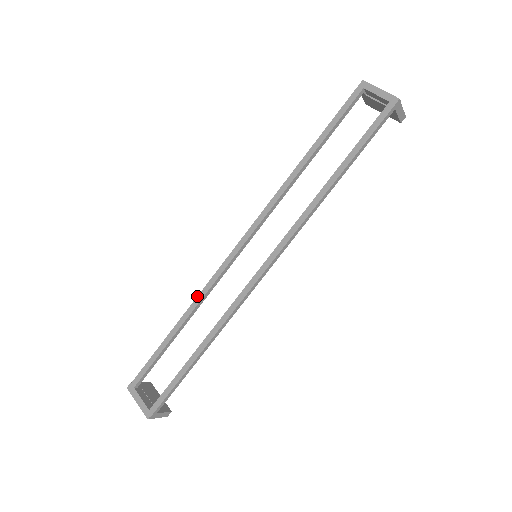
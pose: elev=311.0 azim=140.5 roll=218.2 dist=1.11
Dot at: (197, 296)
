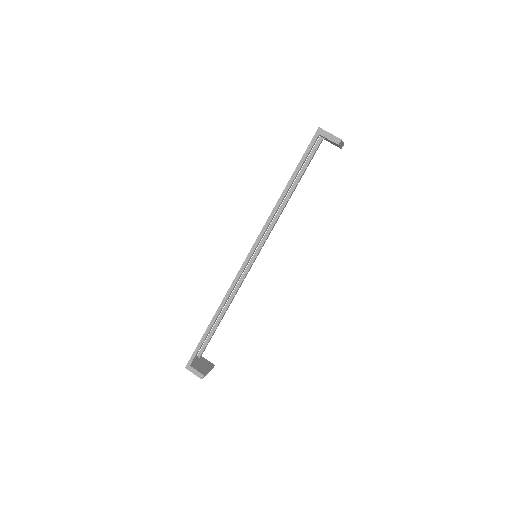
Dot at: (234, 291)
